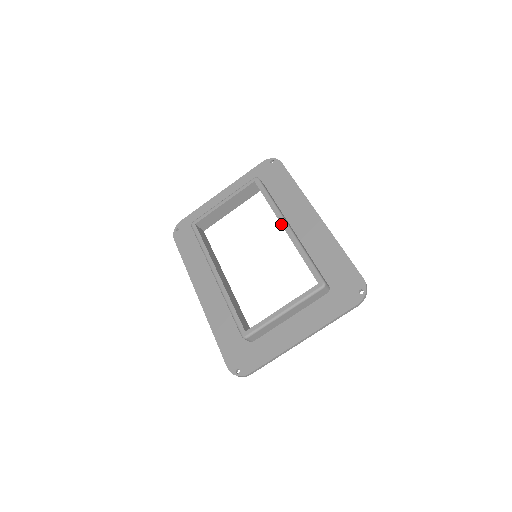
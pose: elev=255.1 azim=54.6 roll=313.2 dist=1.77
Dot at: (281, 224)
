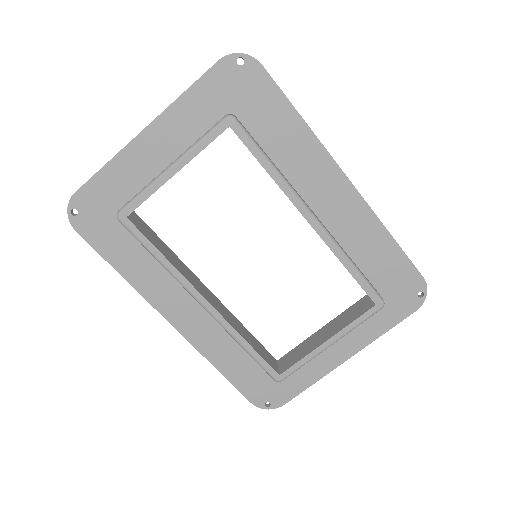
Dot at: (303, 216)
